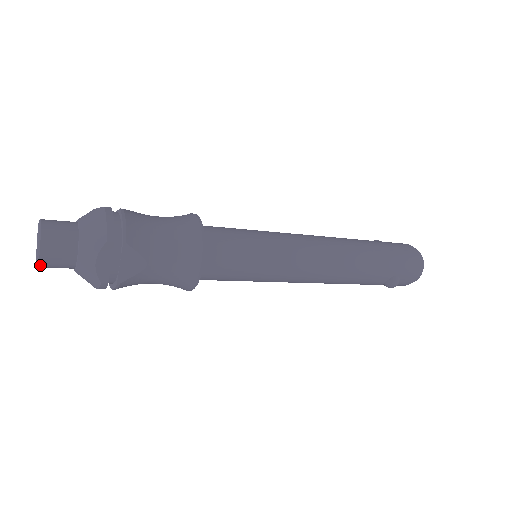
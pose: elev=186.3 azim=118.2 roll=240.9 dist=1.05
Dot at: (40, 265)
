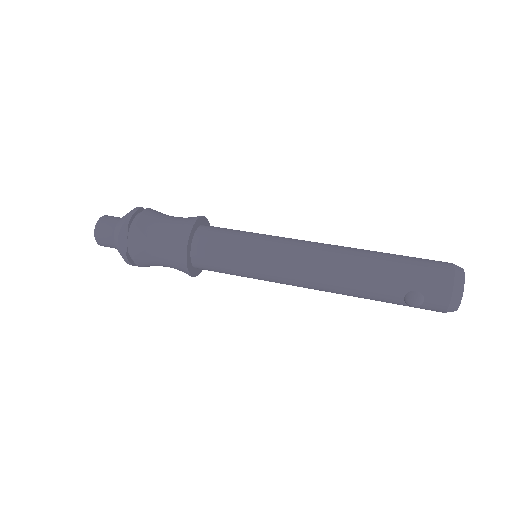
Dot at: (97, 242)
